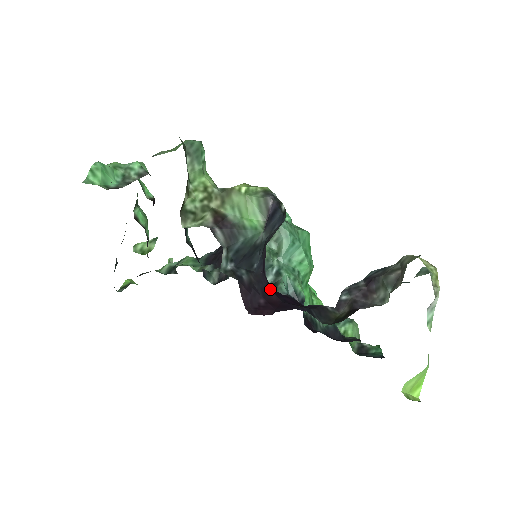
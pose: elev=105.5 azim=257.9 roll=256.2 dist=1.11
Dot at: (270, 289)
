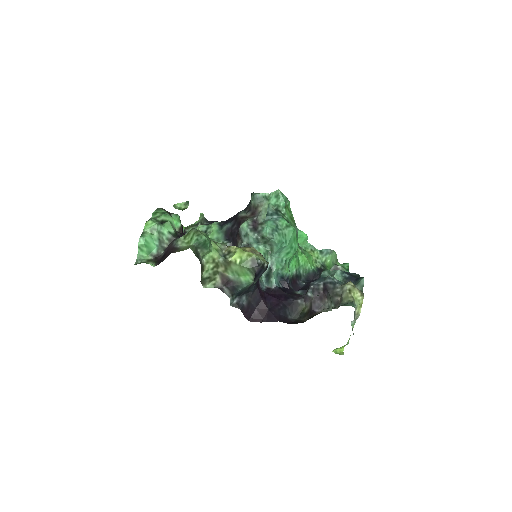
Dot at: (262, 300)
